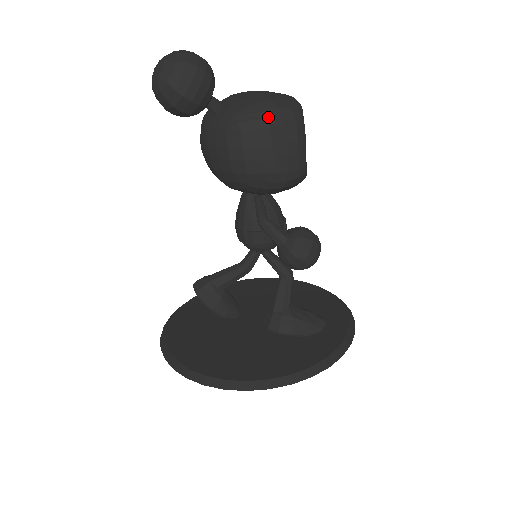
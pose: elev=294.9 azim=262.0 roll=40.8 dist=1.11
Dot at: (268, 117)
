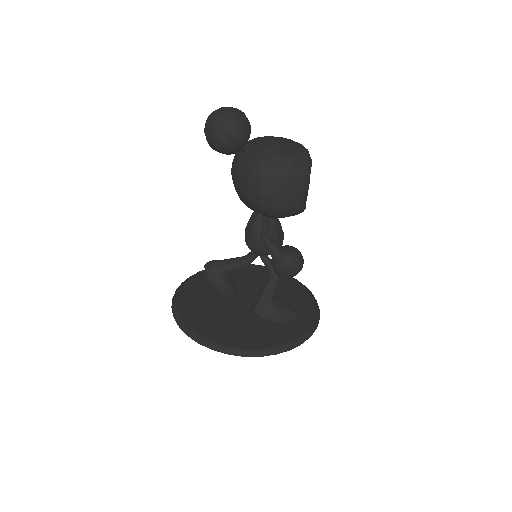
Dot at: (283, 168)
